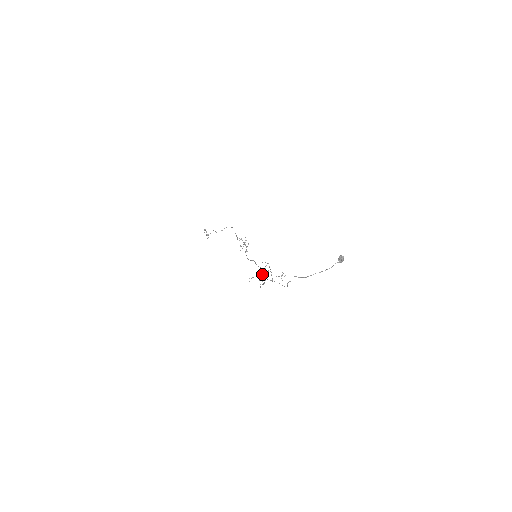
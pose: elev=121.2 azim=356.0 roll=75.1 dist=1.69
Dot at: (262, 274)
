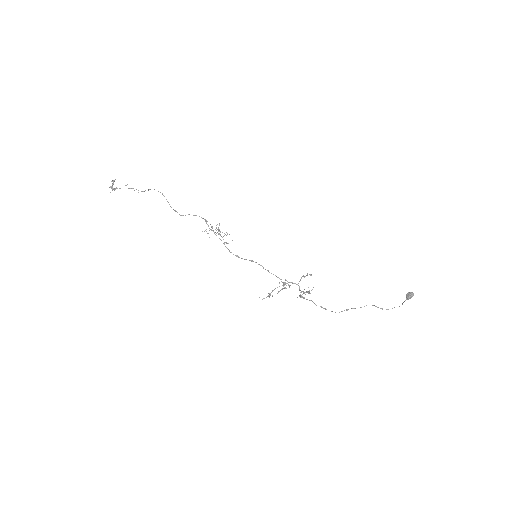
Dot at: occluded
